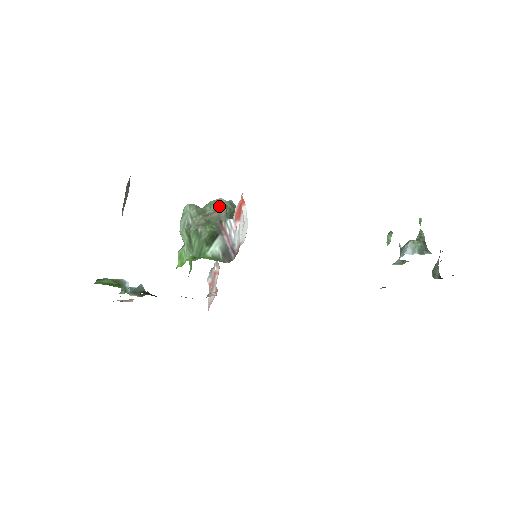
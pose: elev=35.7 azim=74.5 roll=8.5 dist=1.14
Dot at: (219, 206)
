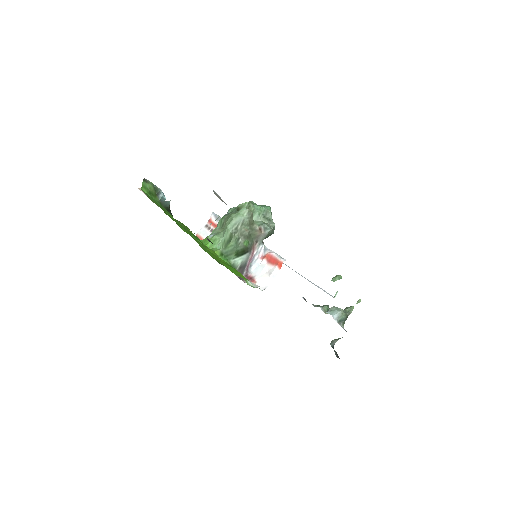
Dot at: (265, 228)
